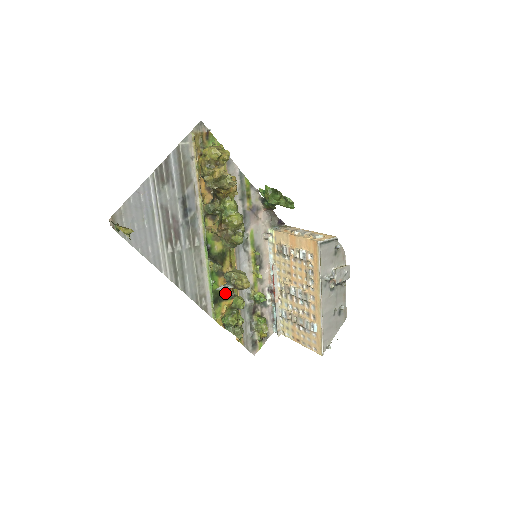
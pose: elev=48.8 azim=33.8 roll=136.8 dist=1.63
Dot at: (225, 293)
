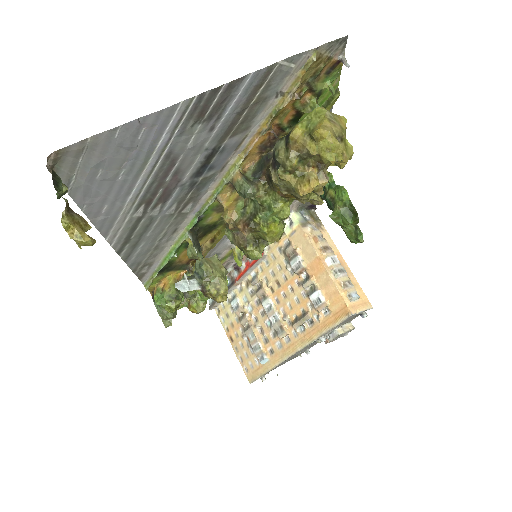
Dot at: (180, 263)
